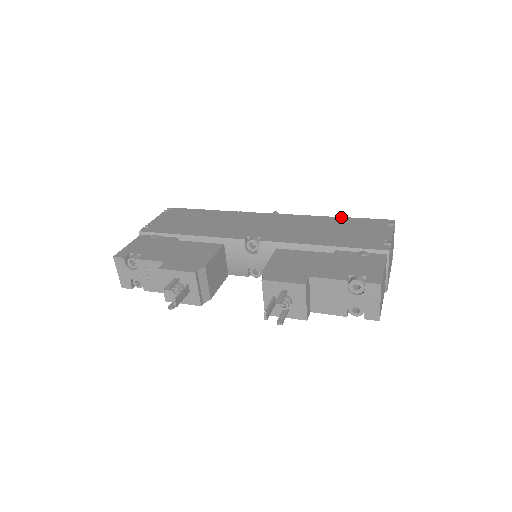
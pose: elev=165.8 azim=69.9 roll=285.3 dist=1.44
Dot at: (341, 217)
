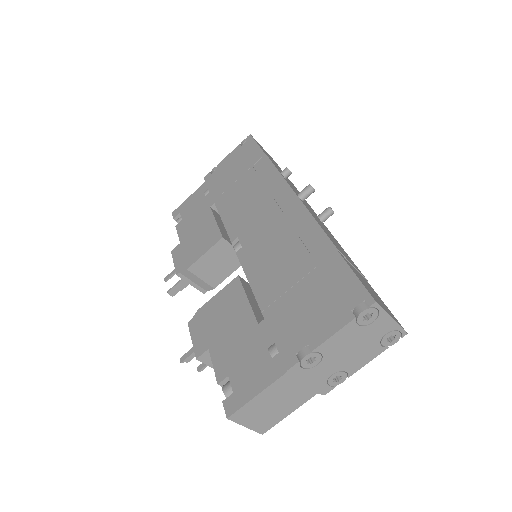
Dot at: (335, 248)
